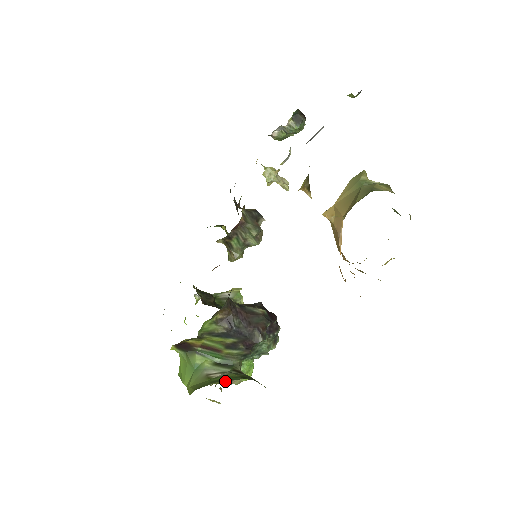
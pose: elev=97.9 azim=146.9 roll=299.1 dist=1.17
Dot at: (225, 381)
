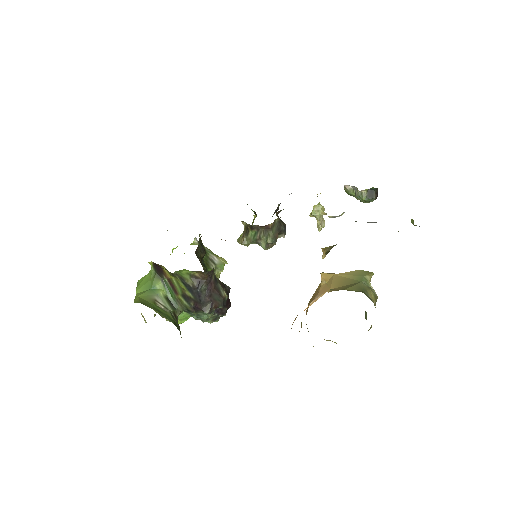
Dot at: (162, 315)
